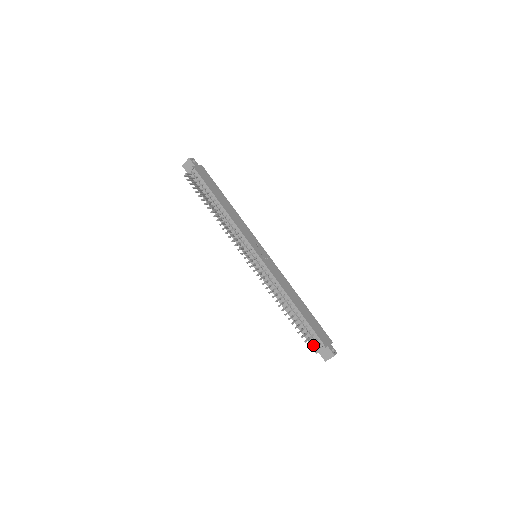
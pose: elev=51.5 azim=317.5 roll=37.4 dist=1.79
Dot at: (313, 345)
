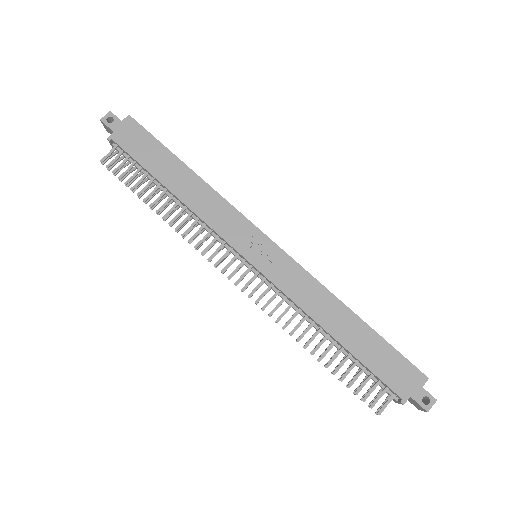
Dot at: occluded
